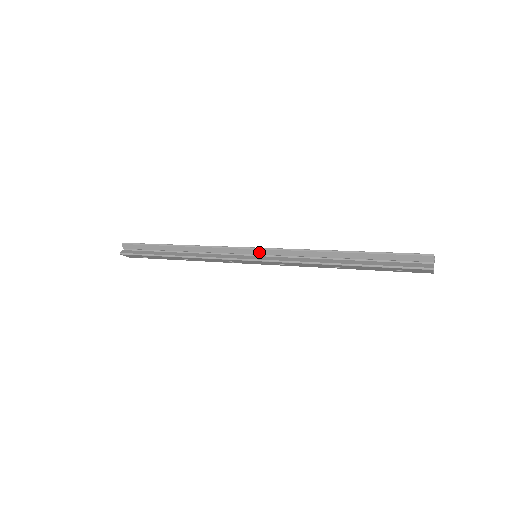
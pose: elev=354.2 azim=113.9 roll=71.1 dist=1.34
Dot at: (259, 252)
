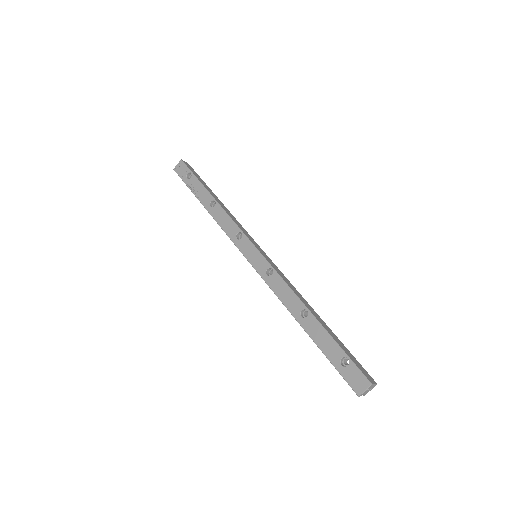
Dot at: (254, 263)
